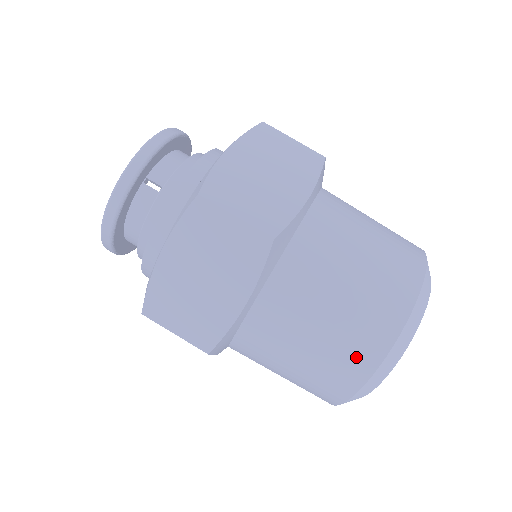
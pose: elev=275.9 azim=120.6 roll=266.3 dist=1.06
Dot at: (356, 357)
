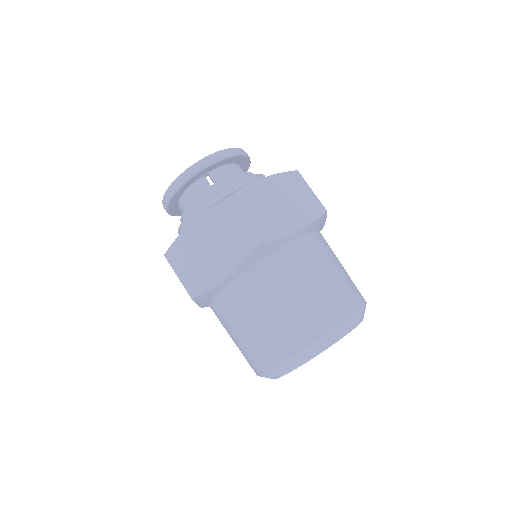
Dot at: (280, 344)
